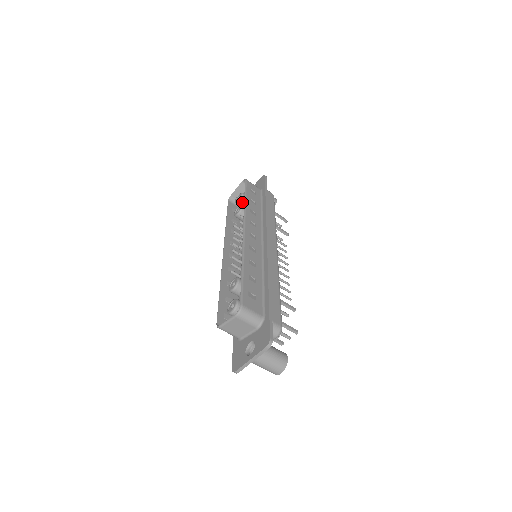
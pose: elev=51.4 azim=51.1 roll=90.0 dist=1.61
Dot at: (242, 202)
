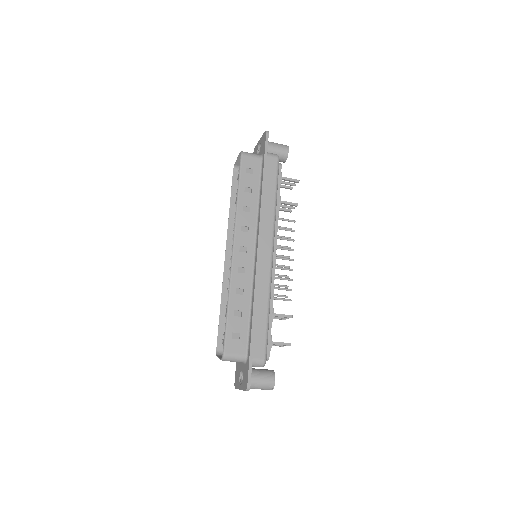
Dot at: occluded
